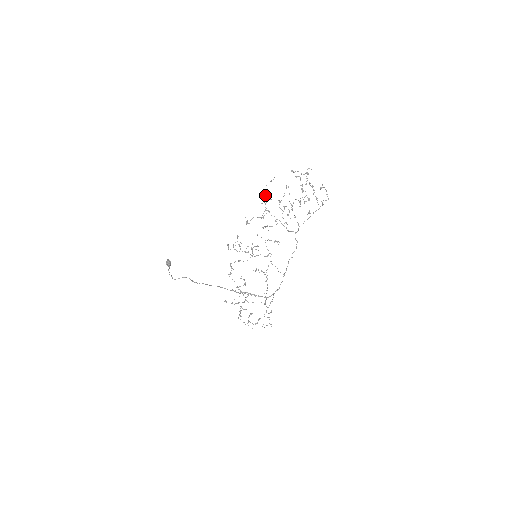
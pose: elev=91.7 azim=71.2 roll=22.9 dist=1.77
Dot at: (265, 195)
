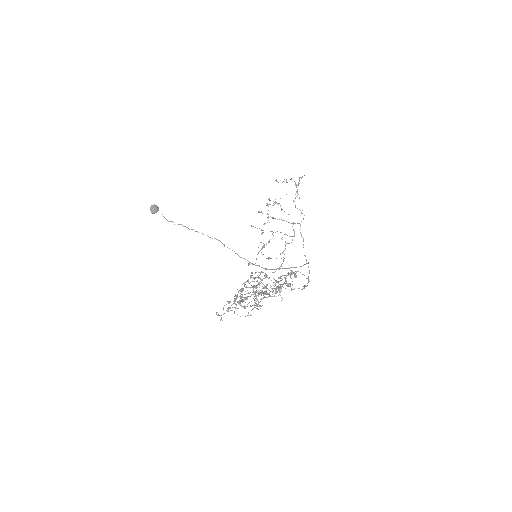
Dot at: occluded
